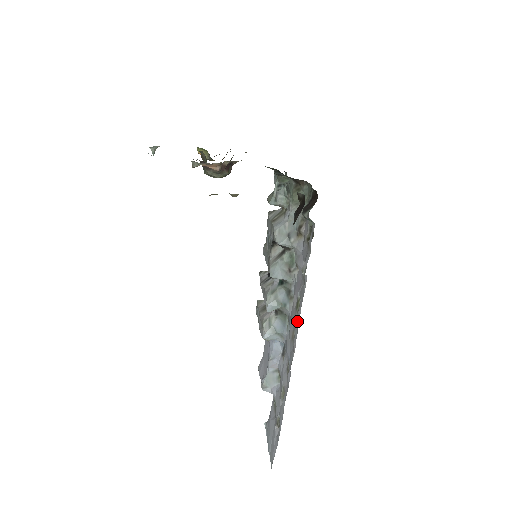
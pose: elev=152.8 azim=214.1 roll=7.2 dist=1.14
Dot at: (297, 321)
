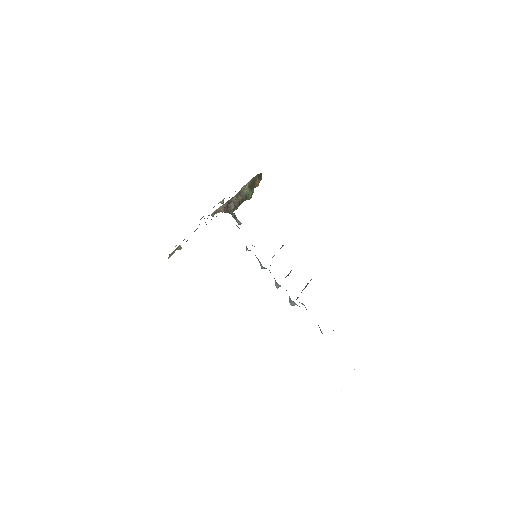
Dot at: occluded
